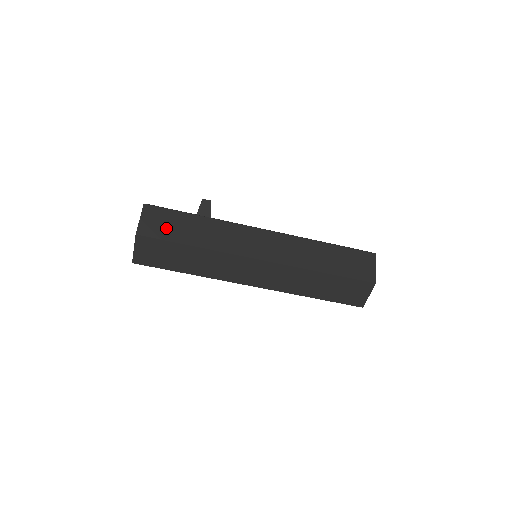
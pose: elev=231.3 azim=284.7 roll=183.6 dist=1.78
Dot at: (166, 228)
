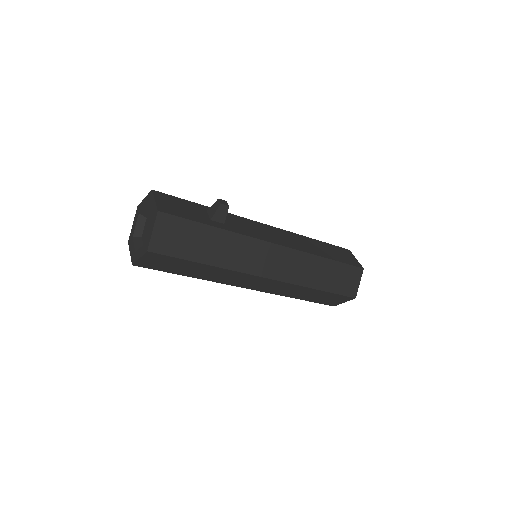
Dot at: (180, 243)
